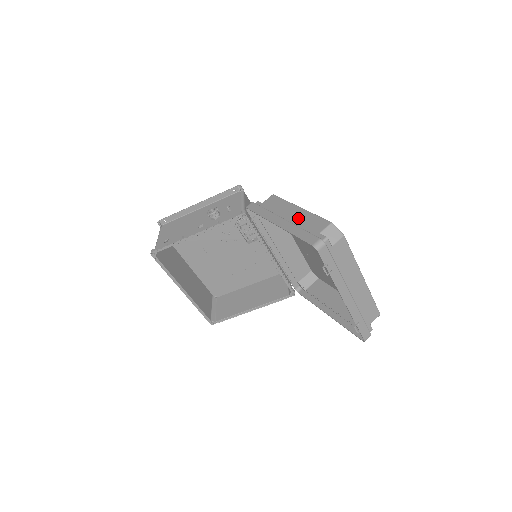
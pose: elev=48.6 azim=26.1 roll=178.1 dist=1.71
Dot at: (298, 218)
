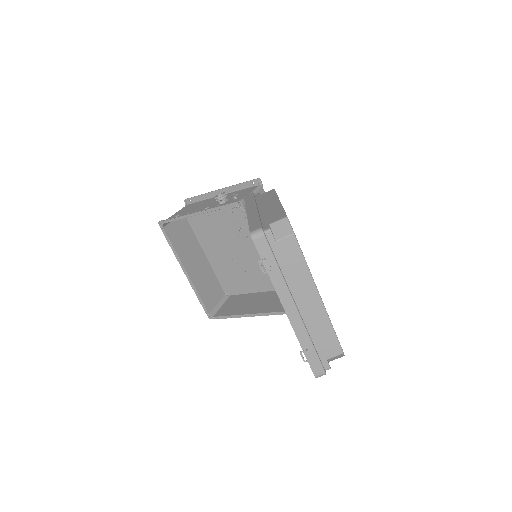
Dot at: (268, 210)
